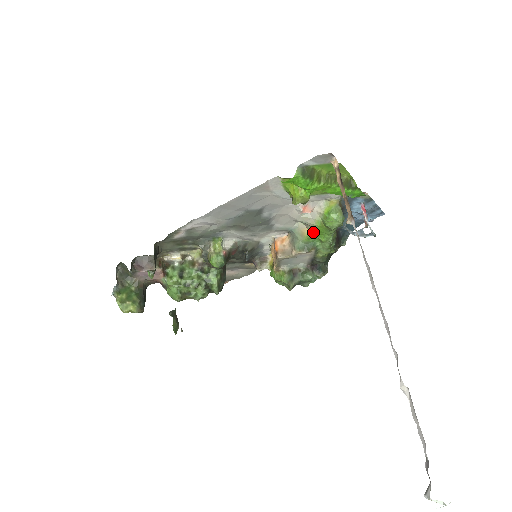
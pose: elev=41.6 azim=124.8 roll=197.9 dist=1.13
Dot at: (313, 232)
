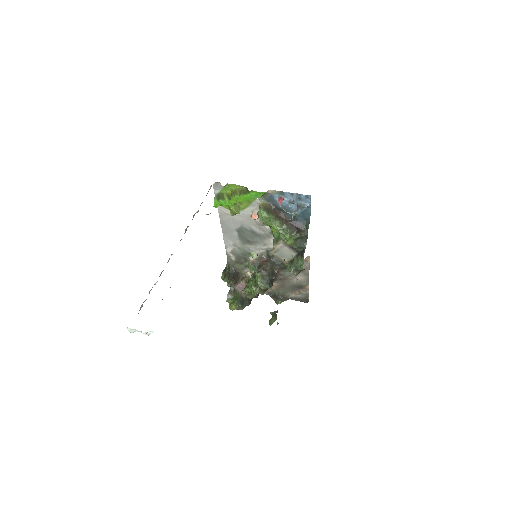
Dot at: occluded
